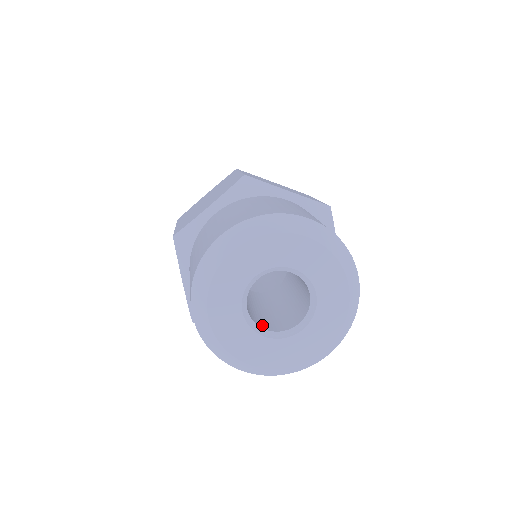
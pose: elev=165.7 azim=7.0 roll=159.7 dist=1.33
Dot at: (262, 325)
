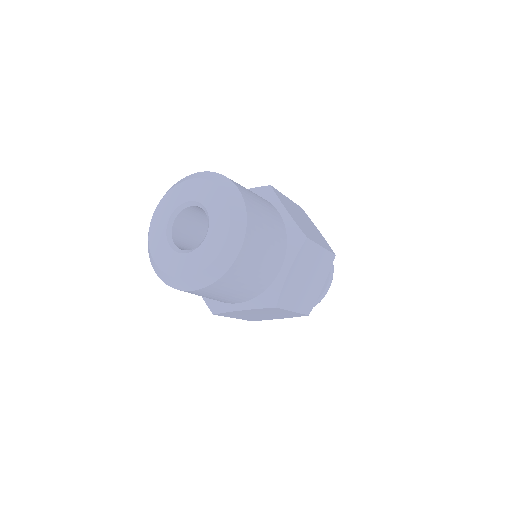
Dot at: (177, 241)
